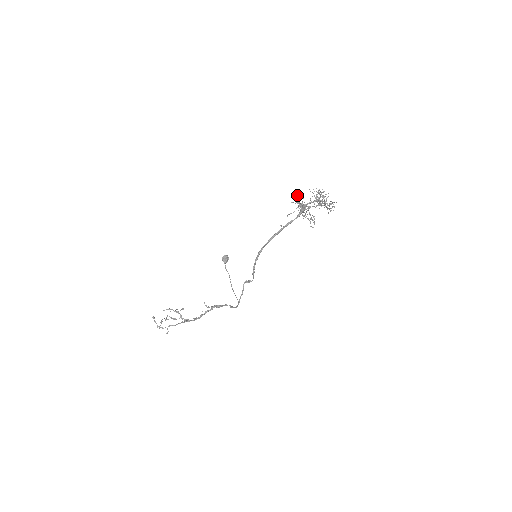
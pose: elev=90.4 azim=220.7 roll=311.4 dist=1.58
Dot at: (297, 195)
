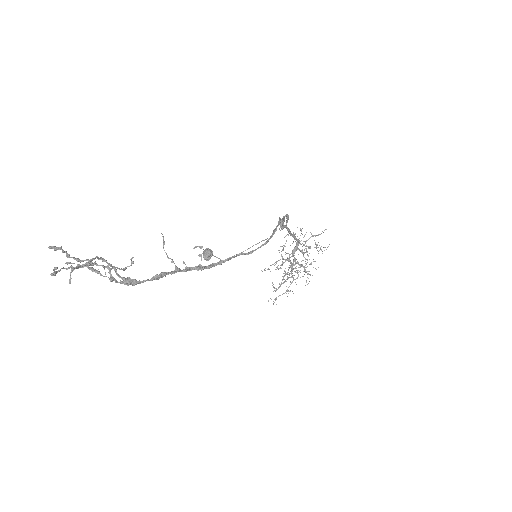
Dot at: (286, 240)
